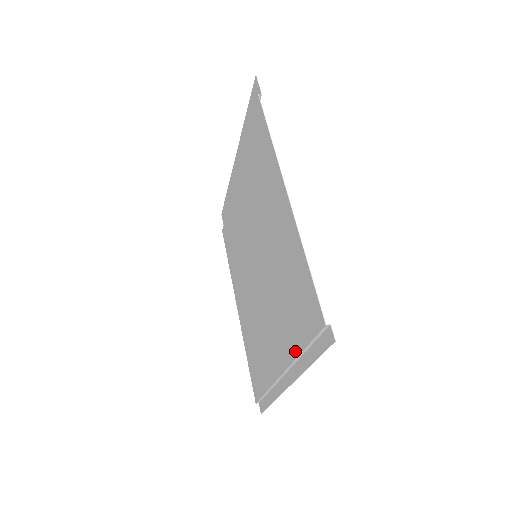
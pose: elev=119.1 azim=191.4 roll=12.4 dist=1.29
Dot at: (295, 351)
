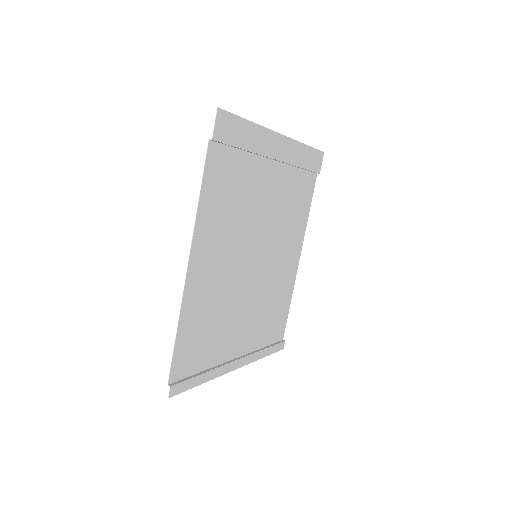
Dot at: (212, 363)
